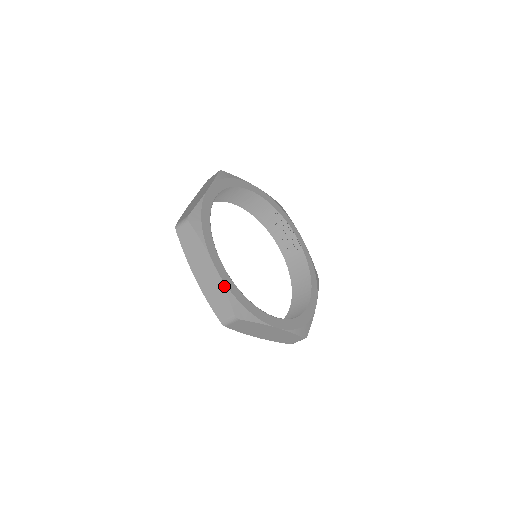
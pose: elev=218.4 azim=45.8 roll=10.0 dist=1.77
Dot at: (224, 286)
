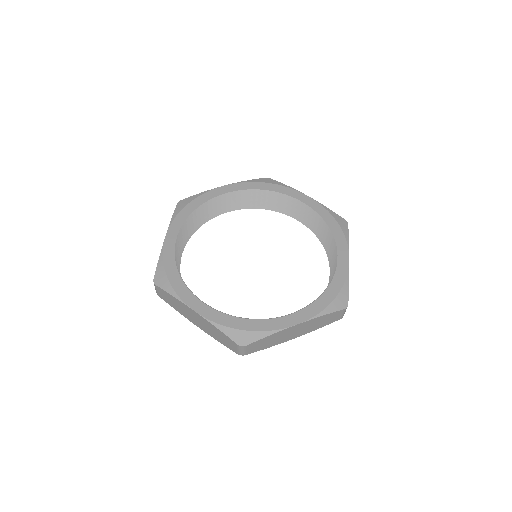
Dot at: (161, 253)
